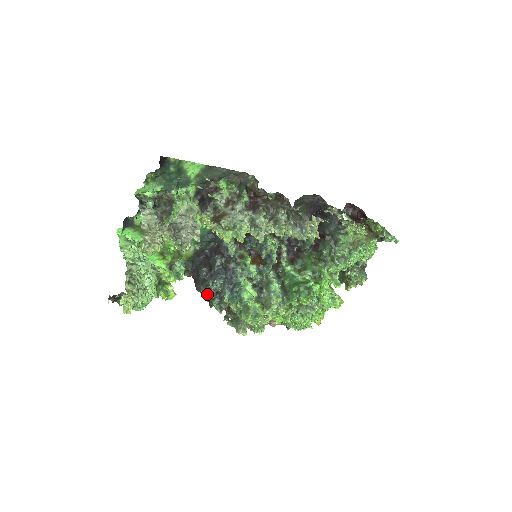
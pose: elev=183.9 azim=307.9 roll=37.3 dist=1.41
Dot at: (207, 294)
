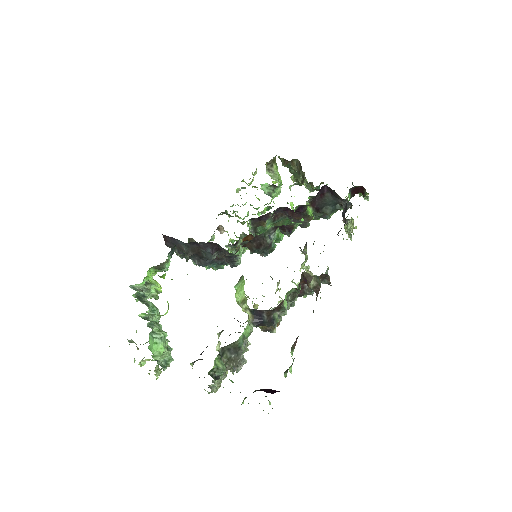
Dot at: occluded
